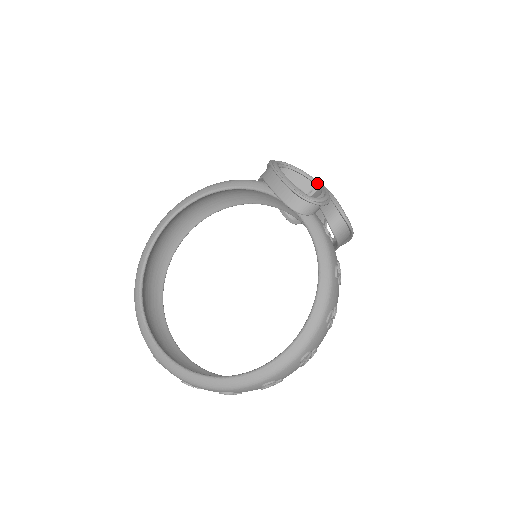
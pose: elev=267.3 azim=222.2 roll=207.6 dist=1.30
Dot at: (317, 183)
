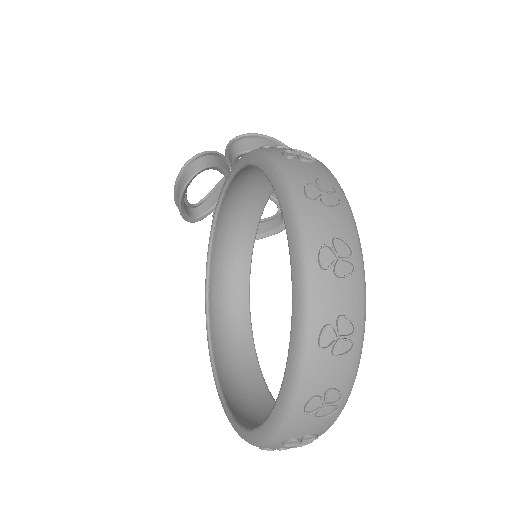
Dot at: occluded
